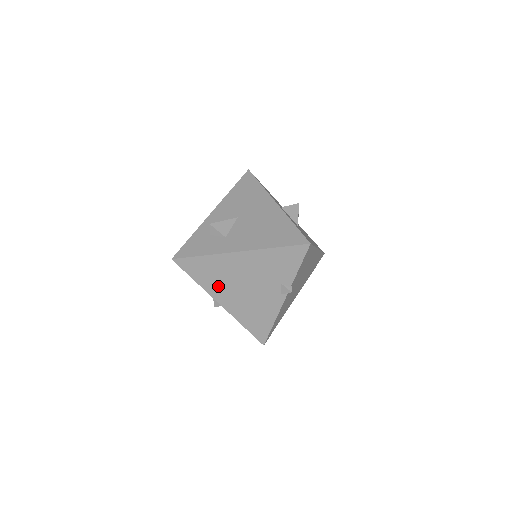
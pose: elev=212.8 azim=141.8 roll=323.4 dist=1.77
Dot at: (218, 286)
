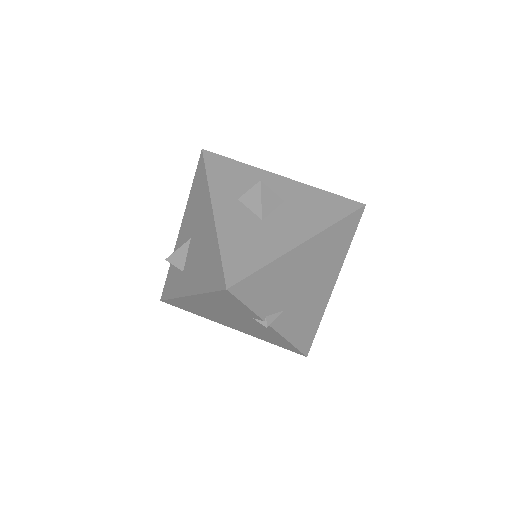
Dot at: (212, 317)
